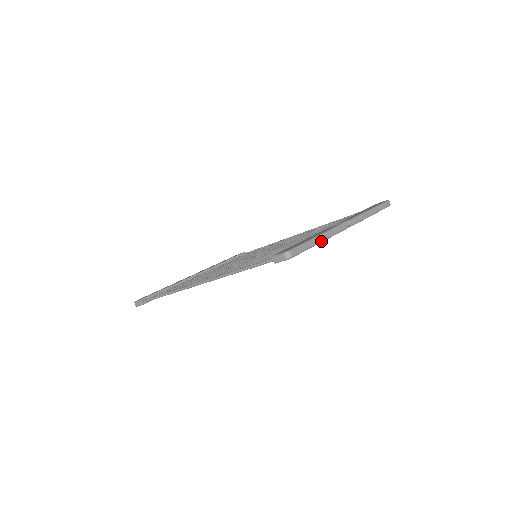
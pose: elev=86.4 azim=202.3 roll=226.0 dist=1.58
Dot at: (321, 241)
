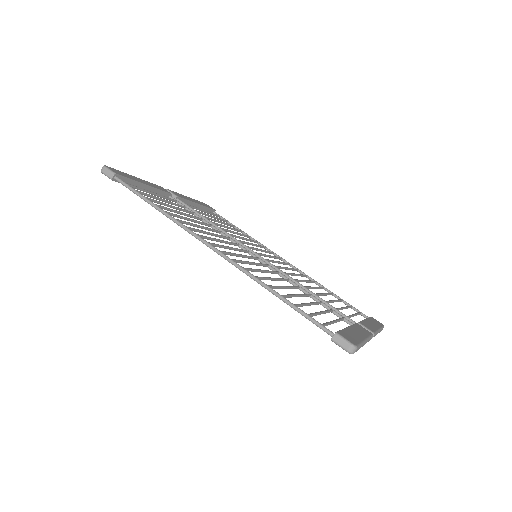
Dot at: occluded
